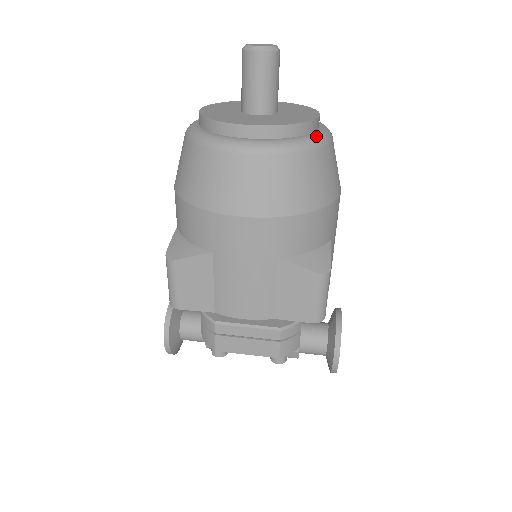
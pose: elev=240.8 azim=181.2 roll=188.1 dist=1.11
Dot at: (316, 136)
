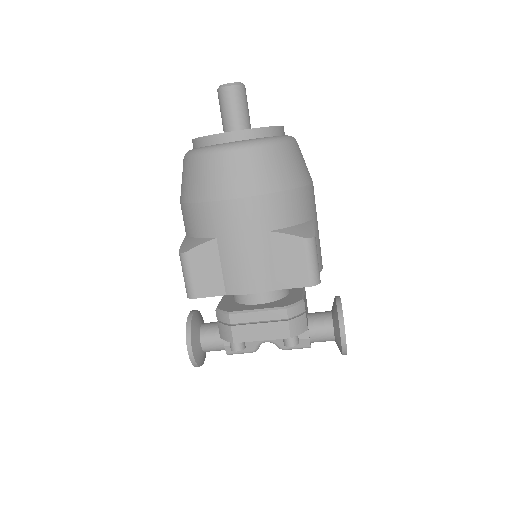
Dot at: (282, 136)
